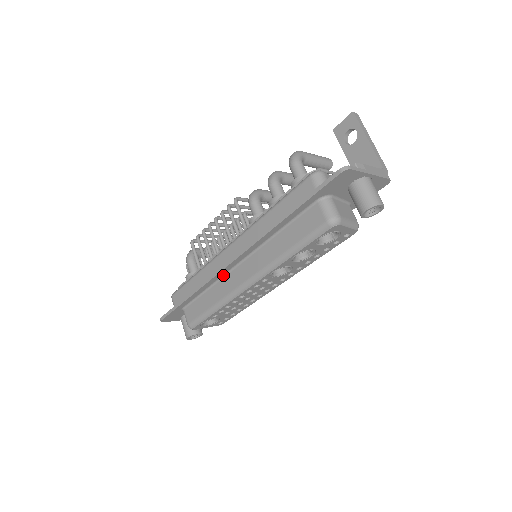
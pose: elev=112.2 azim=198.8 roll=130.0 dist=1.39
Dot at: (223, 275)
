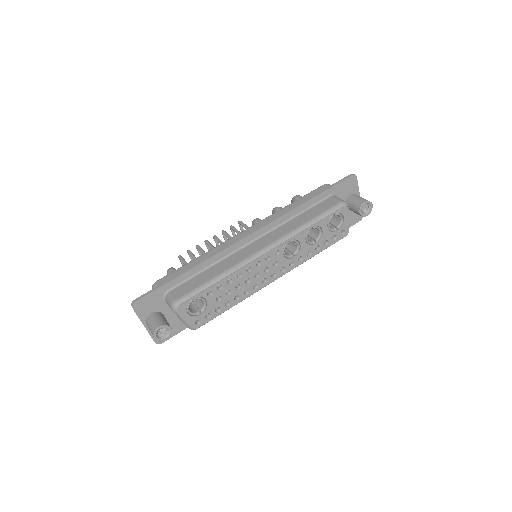
Dot at: (233, 252)
